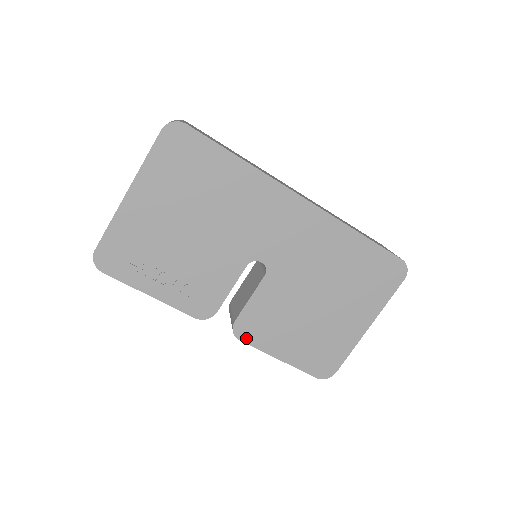
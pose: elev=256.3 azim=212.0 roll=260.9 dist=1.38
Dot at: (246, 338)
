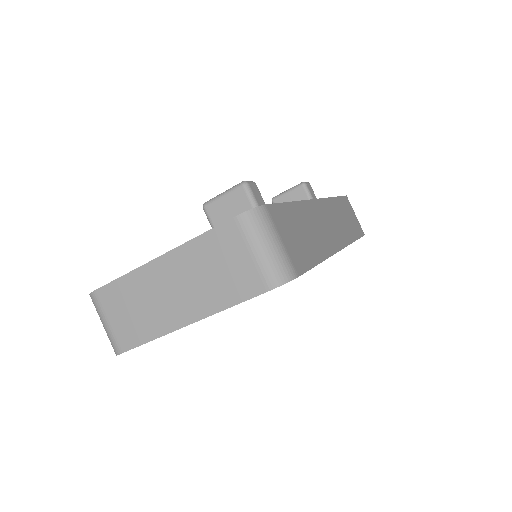
Dot at: occluded
